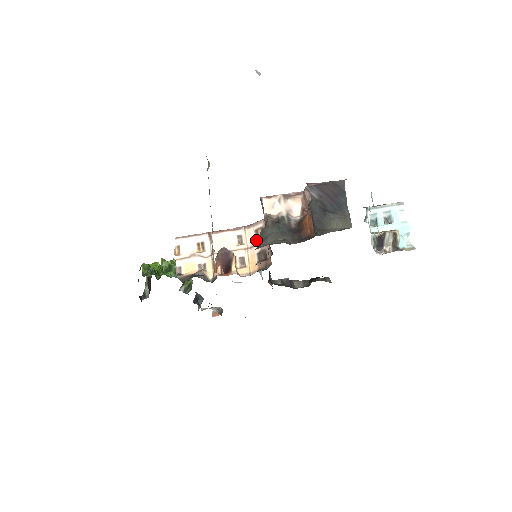
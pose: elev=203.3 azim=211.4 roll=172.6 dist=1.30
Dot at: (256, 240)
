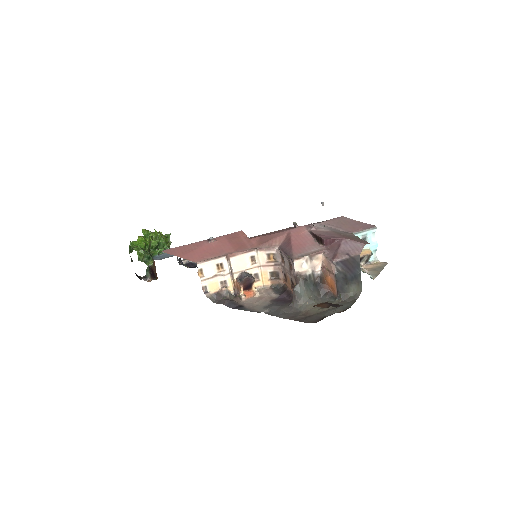
Dot at: (268, 262)
